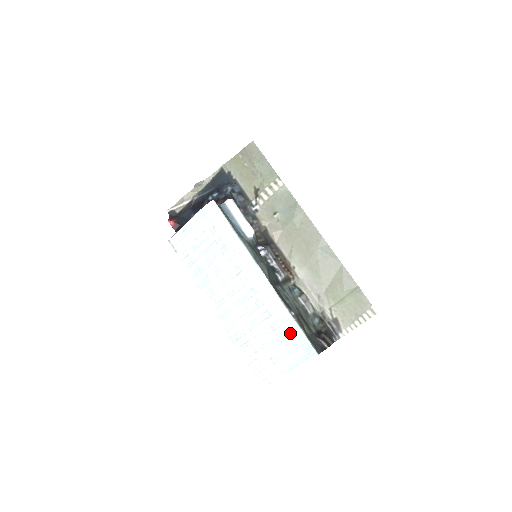
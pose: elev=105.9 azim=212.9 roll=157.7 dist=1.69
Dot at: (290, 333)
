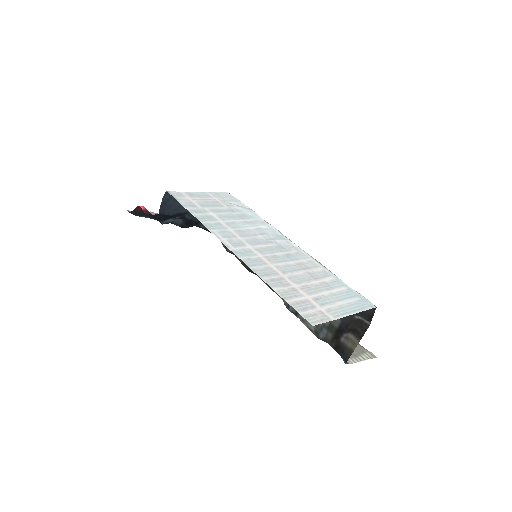
Dot at: (336, 285)
